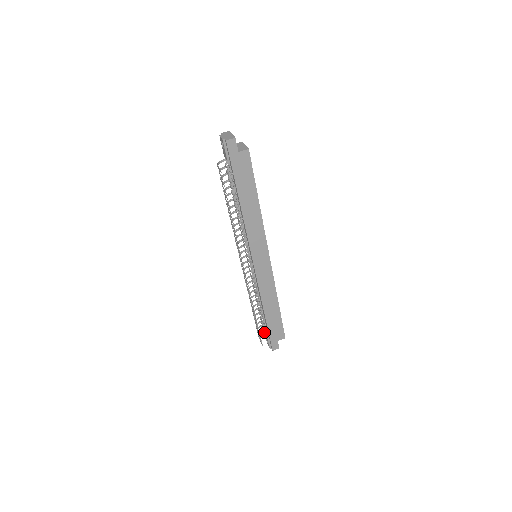
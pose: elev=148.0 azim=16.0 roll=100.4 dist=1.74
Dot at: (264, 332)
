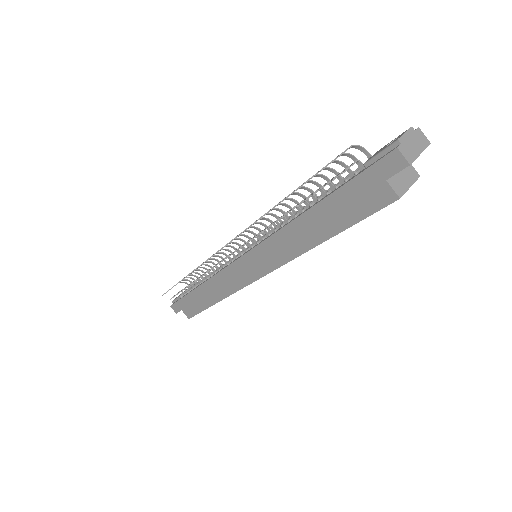
Dot at: occluded
